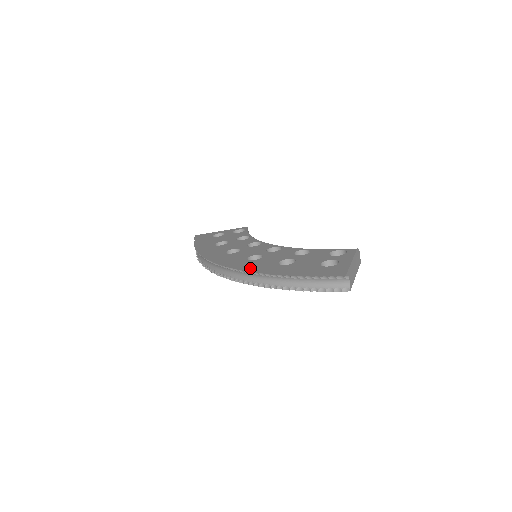
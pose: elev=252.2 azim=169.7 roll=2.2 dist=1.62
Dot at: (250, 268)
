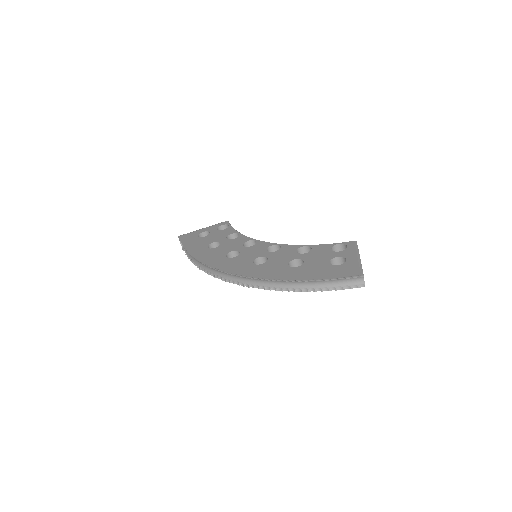
Dot at: (264, 274)
